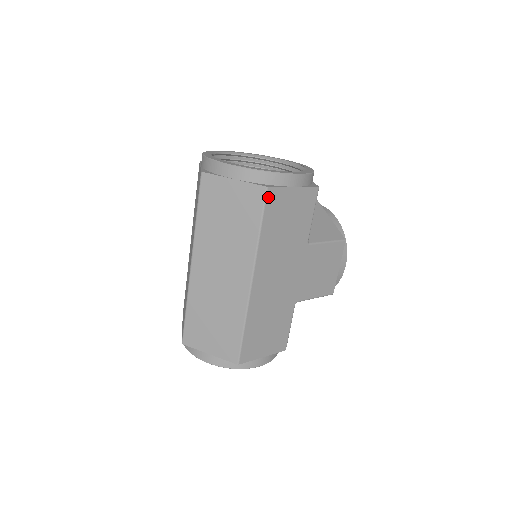
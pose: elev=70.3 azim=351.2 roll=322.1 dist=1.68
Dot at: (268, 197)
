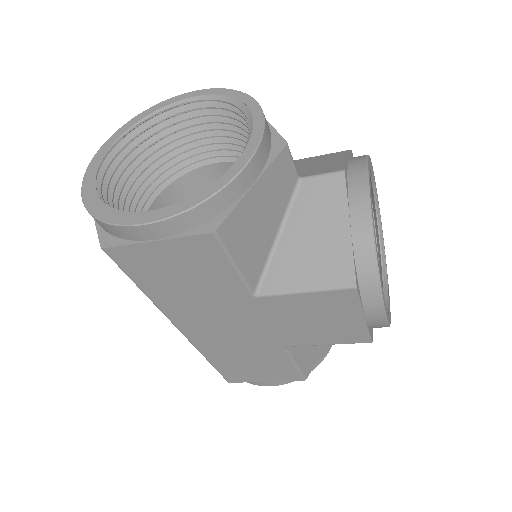
Dot at: (116, 258)
